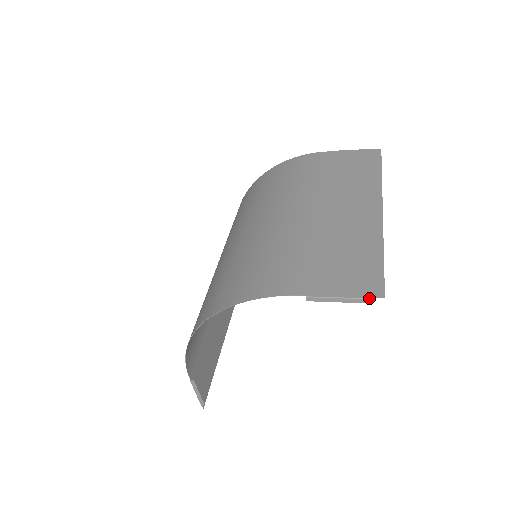
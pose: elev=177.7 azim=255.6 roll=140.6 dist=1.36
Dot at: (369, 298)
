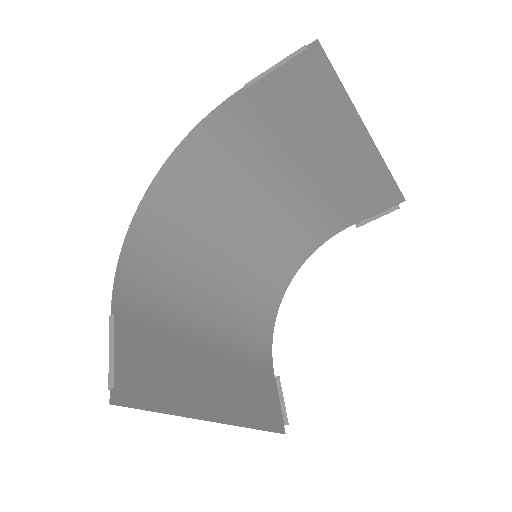
Dot at: (302, 47)
